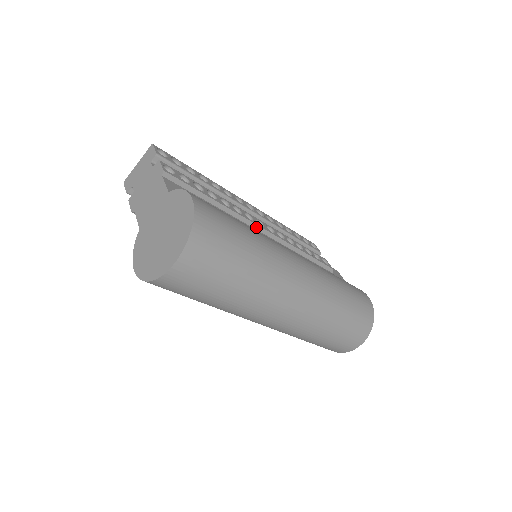
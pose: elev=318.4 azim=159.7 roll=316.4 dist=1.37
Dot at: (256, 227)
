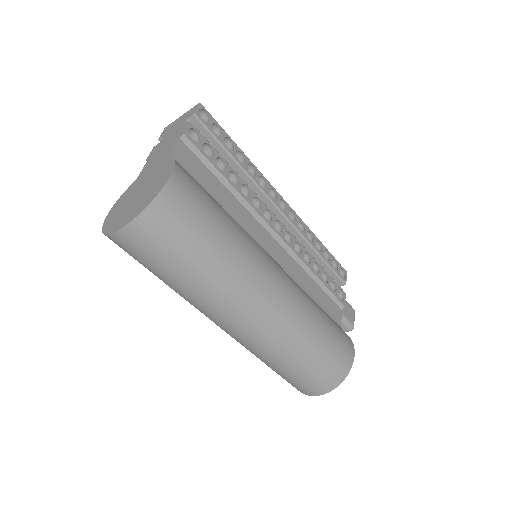
Dot at: (268, 228)
